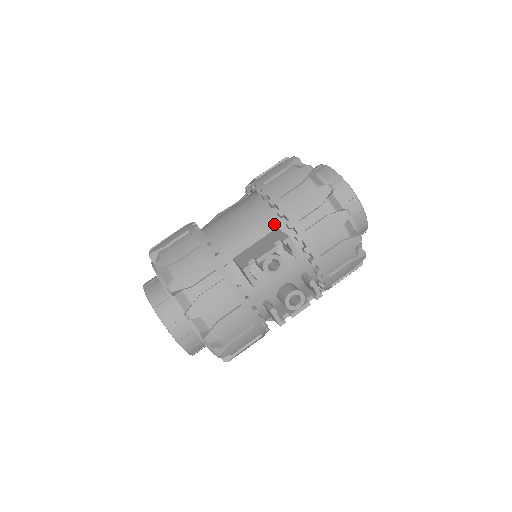
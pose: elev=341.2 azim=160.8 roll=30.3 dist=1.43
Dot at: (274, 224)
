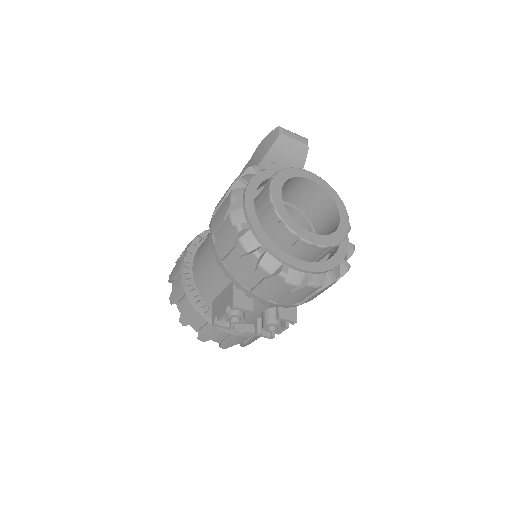
Dot at: occluded
